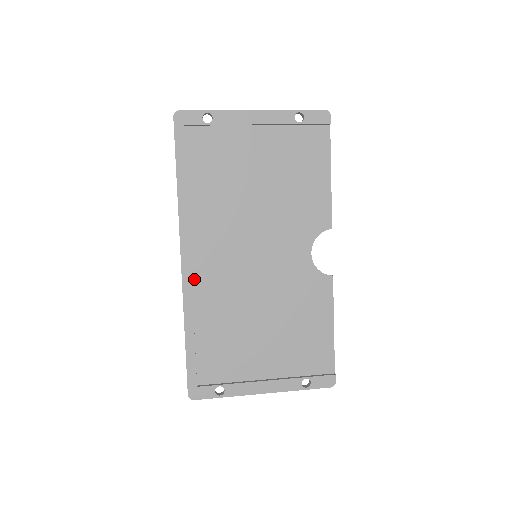
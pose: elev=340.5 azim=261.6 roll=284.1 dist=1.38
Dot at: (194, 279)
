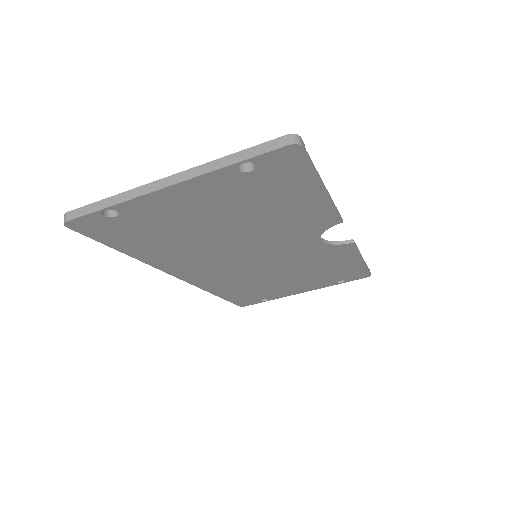
Dot at: occluded
